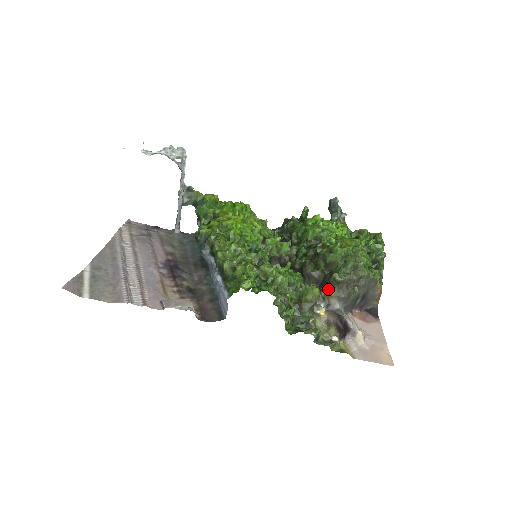
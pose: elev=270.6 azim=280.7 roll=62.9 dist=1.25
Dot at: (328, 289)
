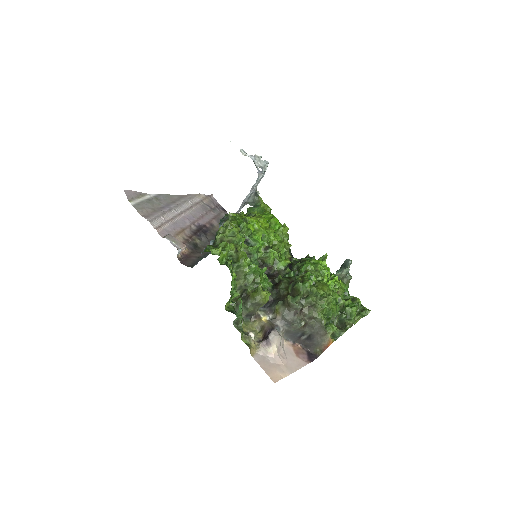
Dot at: (280, 305)
